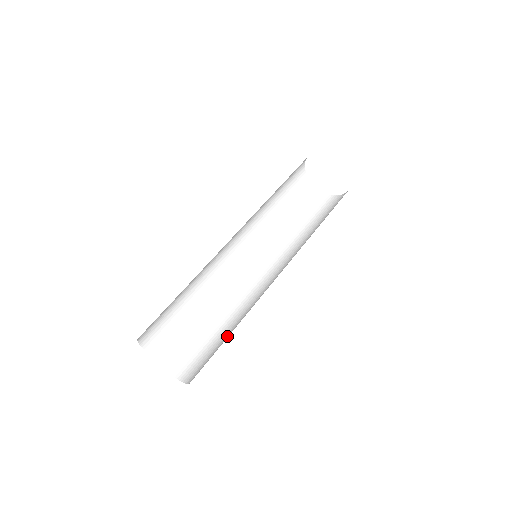
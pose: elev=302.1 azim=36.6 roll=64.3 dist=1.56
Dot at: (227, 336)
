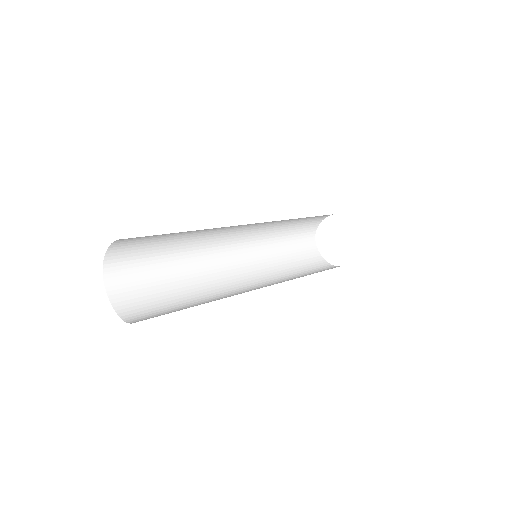
Dot at: occluded
